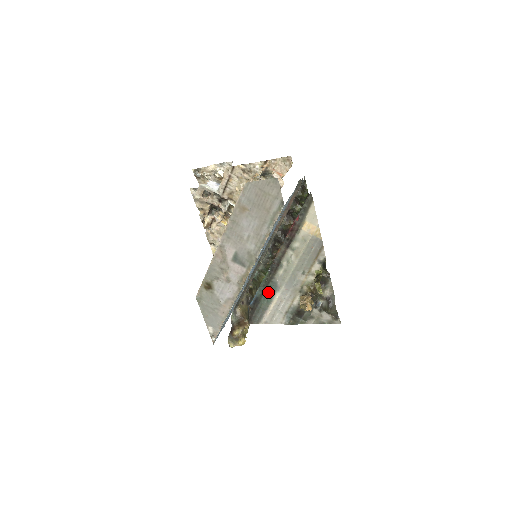
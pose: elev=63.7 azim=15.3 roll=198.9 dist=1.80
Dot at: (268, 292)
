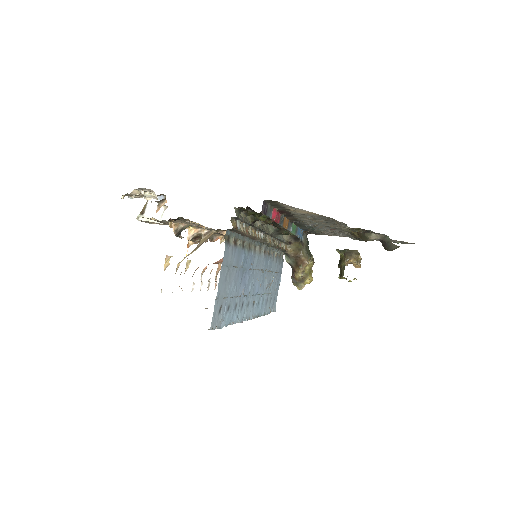
Dot at: (311, 228)
